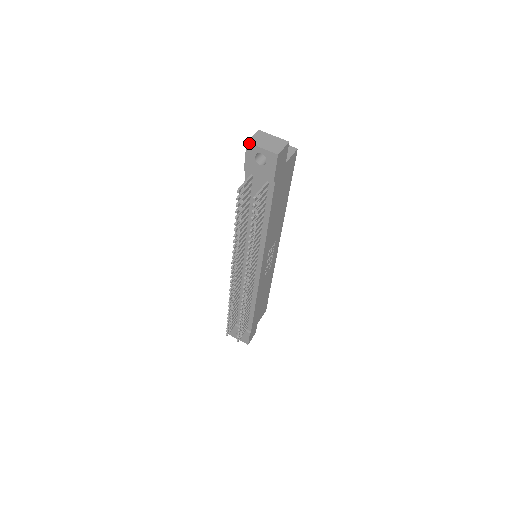
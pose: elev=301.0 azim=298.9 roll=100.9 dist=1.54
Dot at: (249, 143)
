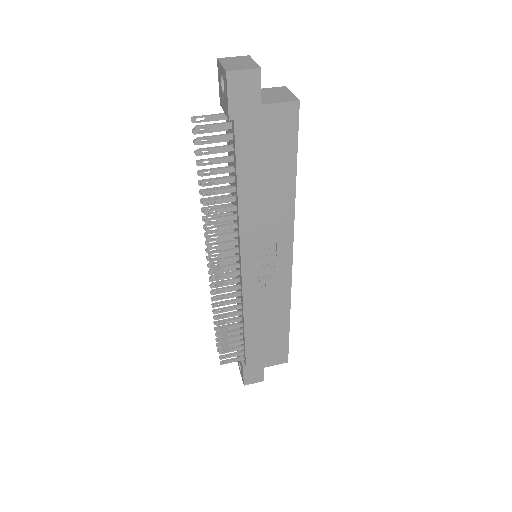
Dot at: (218, 59)
